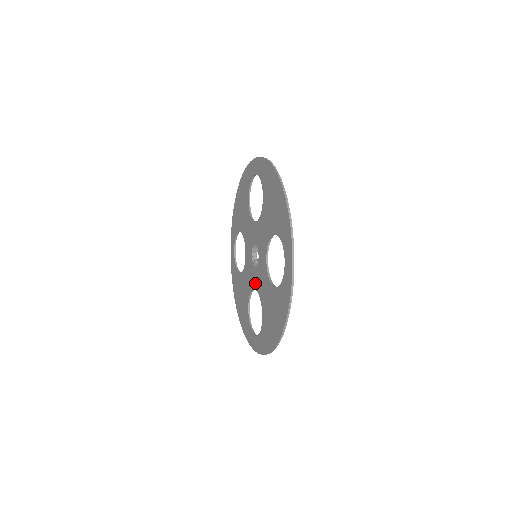
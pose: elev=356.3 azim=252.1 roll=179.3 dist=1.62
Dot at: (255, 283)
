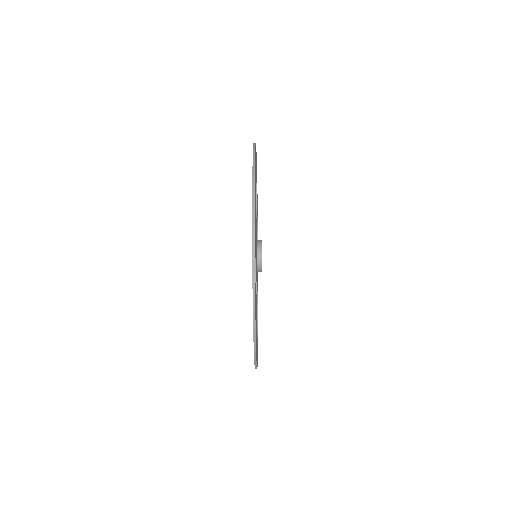
Dot at: occluded
